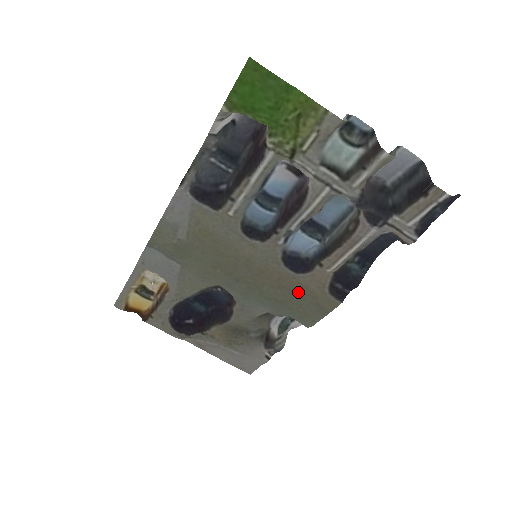
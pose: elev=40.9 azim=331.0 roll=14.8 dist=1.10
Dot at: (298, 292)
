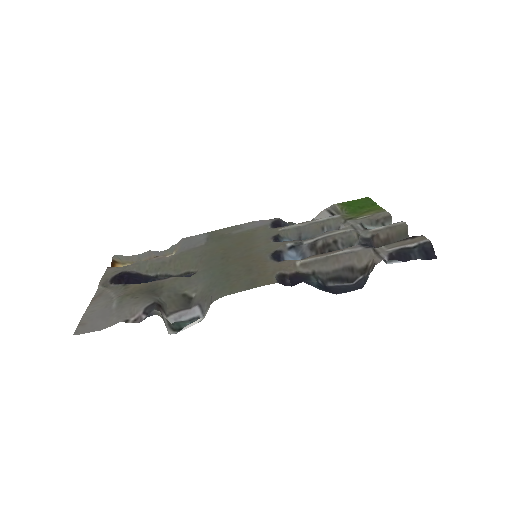
Dot at: (254, 270)
